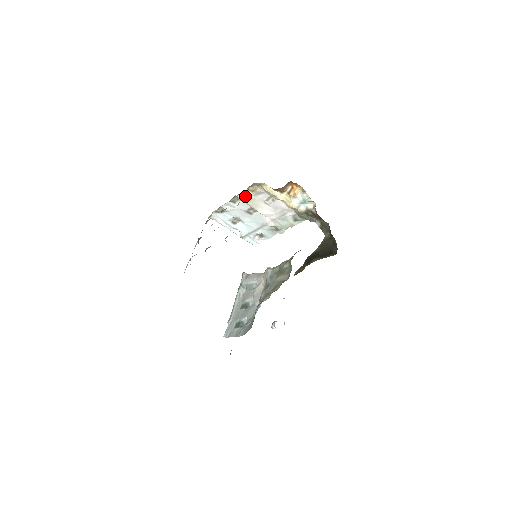
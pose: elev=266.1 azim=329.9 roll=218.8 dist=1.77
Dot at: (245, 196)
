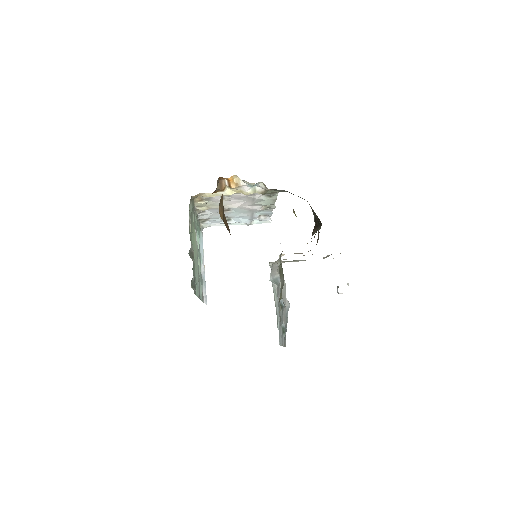
Dot at: (202, 206)
